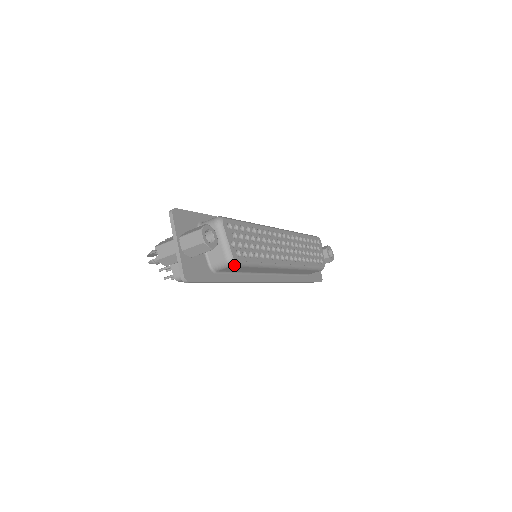
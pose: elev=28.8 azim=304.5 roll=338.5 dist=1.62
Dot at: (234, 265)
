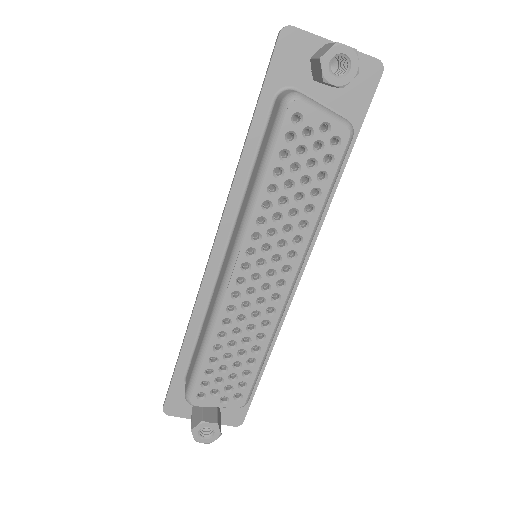
Dot at: occluded
